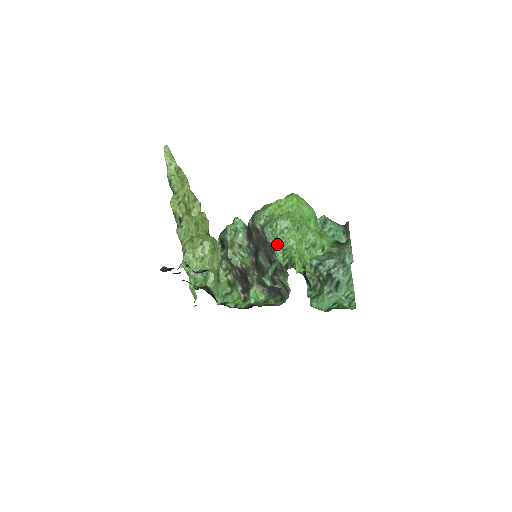
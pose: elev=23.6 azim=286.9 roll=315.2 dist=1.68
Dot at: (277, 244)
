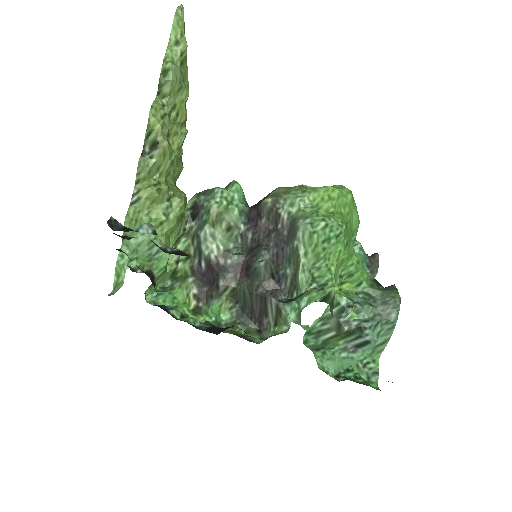
Dot at: (309, 254)
